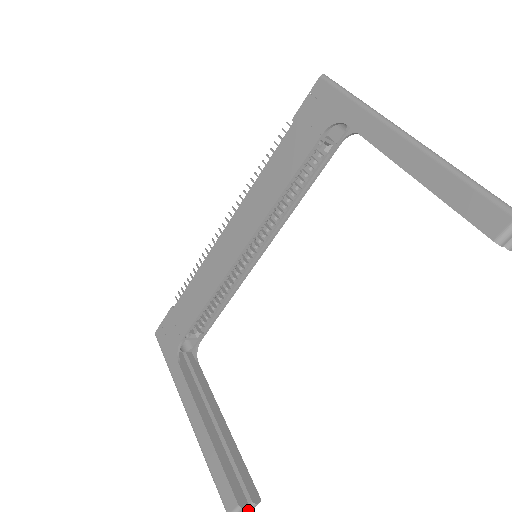
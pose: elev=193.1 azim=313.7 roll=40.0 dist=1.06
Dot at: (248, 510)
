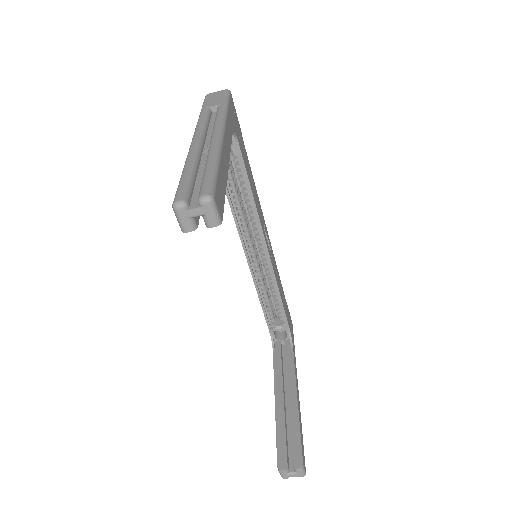
Dot at: (295, 473)
